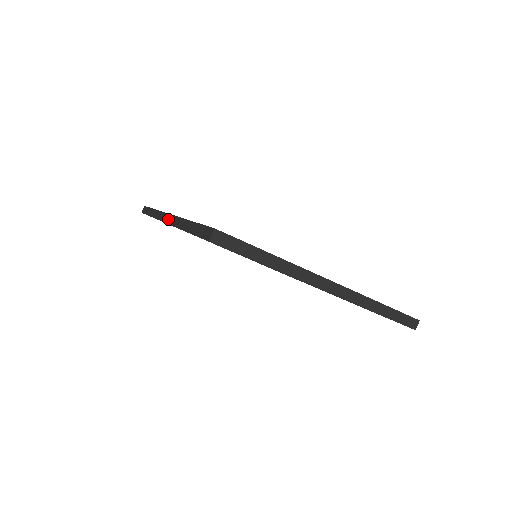
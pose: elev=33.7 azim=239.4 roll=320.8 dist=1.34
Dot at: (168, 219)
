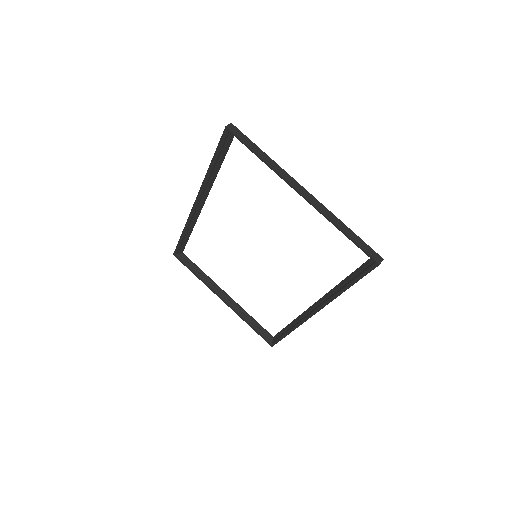
Dot at: (197, 199)
